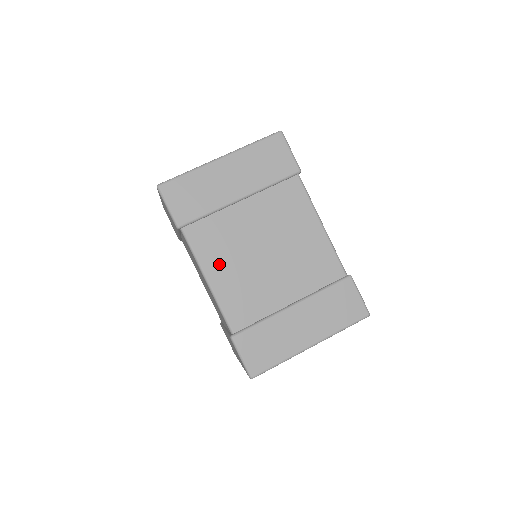
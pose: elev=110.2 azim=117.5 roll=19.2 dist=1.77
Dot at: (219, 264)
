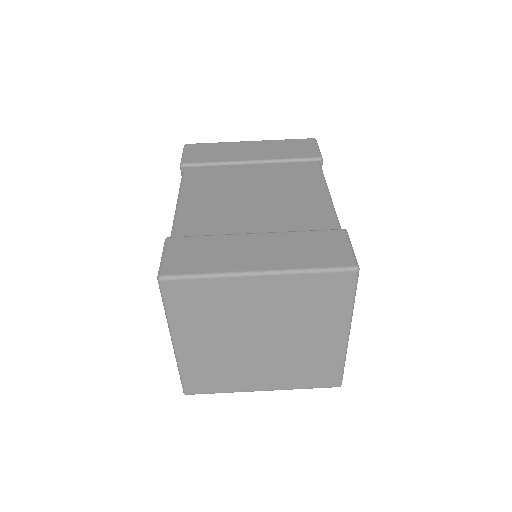
Dot at: (199, 192)
